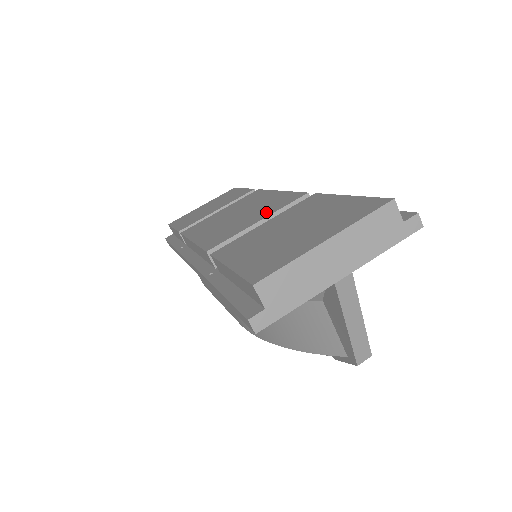
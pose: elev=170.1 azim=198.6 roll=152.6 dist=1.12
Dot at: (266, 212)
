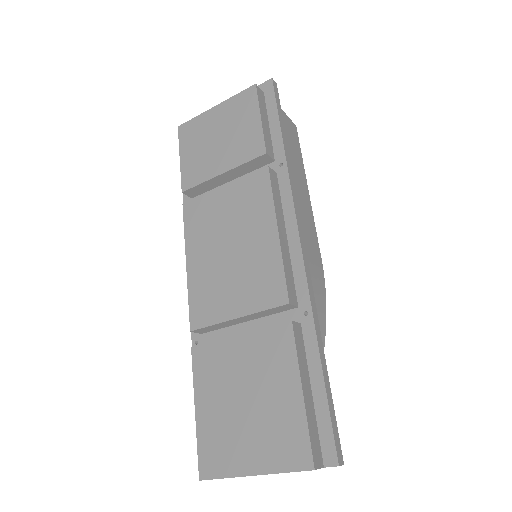
Dot at: (248, 299)
